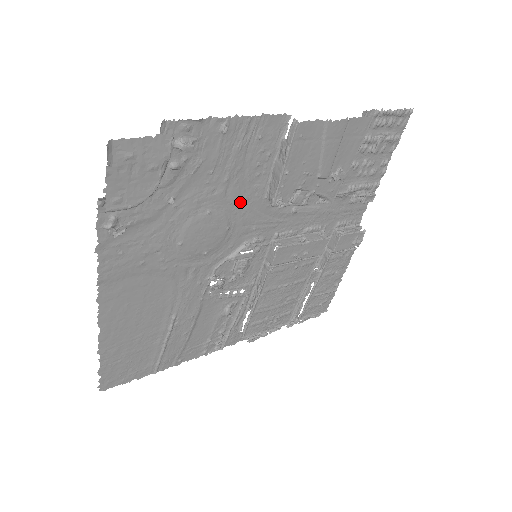
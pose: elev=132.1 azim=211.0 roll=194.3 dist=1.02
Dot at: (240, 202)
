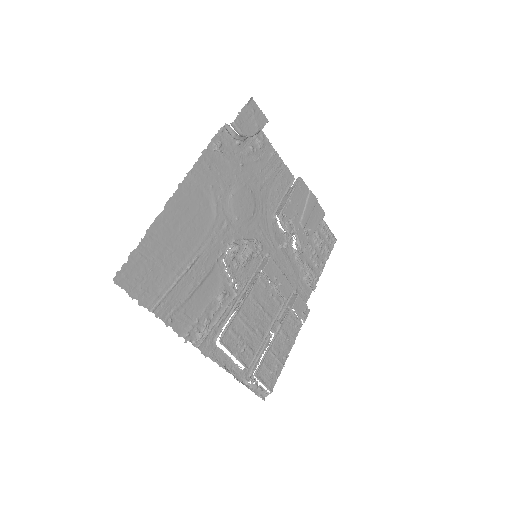
Dot at: (263, 205)
